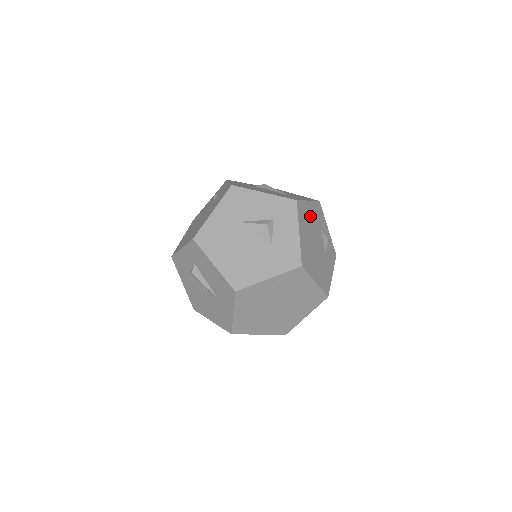
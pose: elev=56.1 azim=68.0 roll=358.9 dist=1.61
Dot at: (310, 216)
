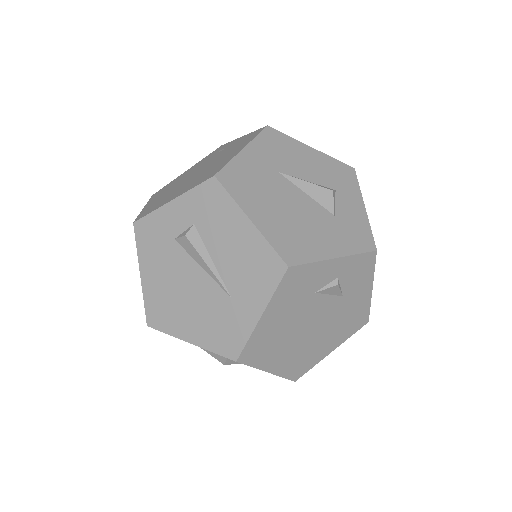
Dot at: (278, 324)
